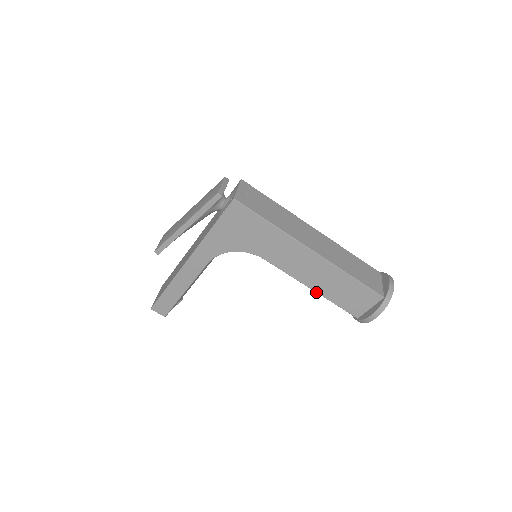
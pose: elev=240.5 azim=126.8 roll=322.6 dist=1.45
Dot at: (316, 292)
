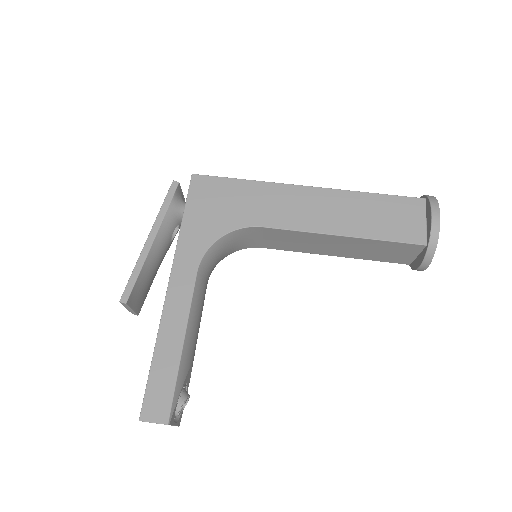
Dot at: (350, 237)
